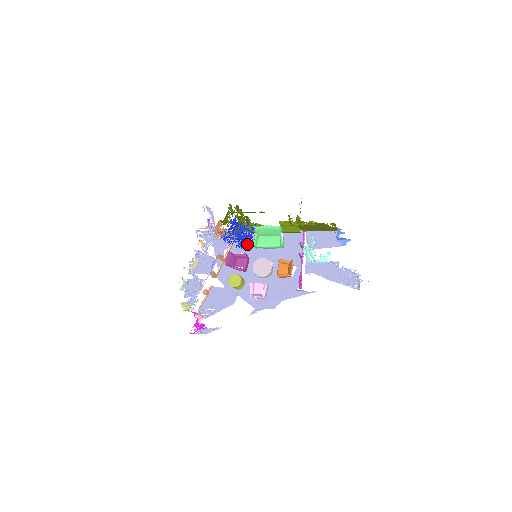
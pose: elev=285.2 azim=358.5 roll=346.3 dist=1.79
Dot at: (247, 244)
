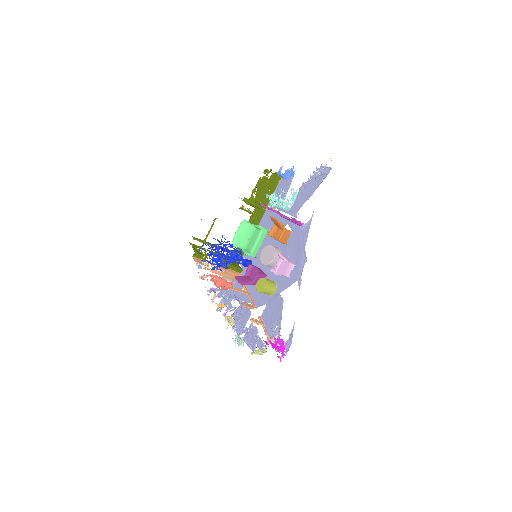
Dot at: (247, 263)
